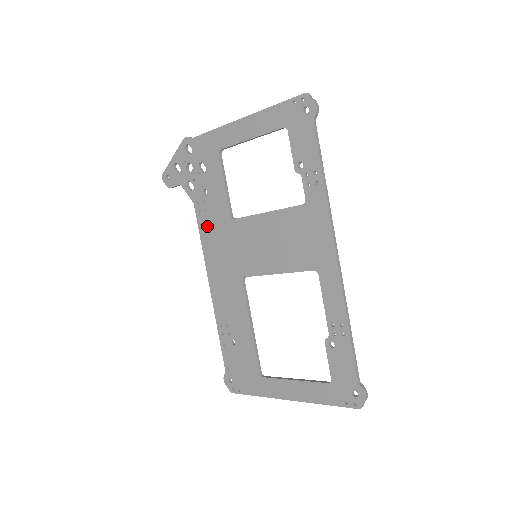
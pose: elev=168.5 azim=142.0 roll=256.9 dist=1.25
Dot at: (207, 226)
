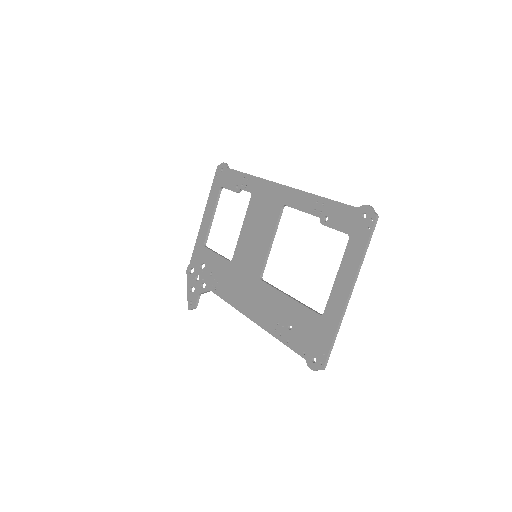
Dot at: (224, 288)
